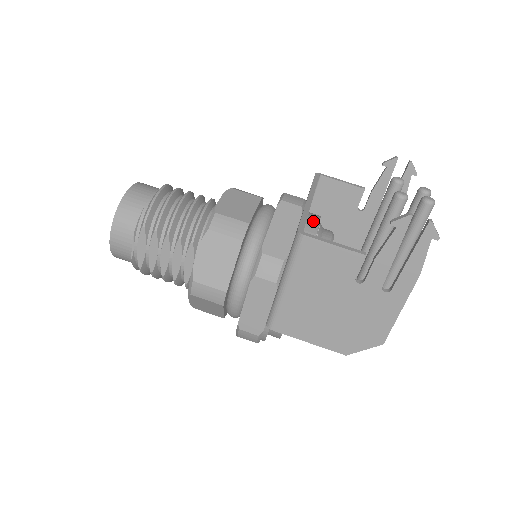
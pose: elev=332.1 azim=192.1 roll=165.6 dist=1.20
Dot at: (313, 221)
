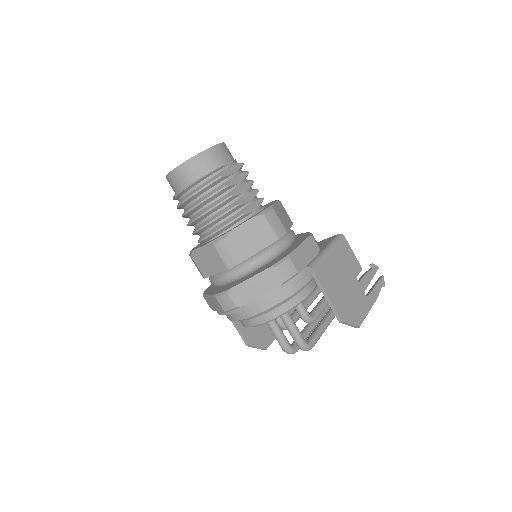
Dot at: occluded
